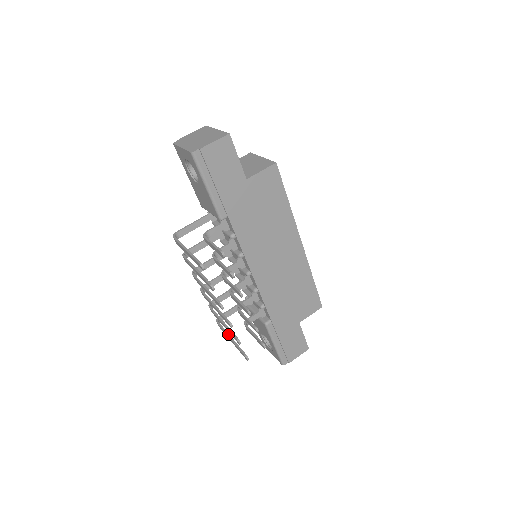
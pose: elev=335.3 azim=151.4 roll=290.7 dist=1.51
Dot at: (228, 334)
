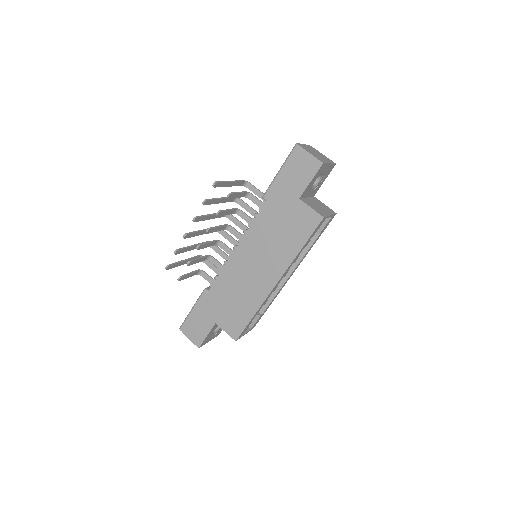
Dot at: (188, 259)
